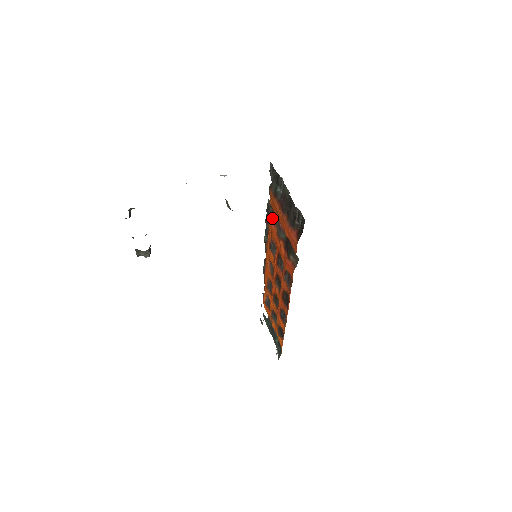
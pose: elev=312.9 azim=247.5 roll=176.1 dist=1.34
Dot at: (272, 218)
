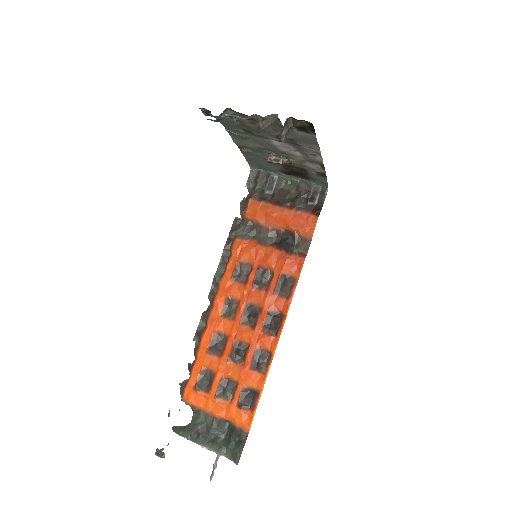
Dot at: (246, 232)
